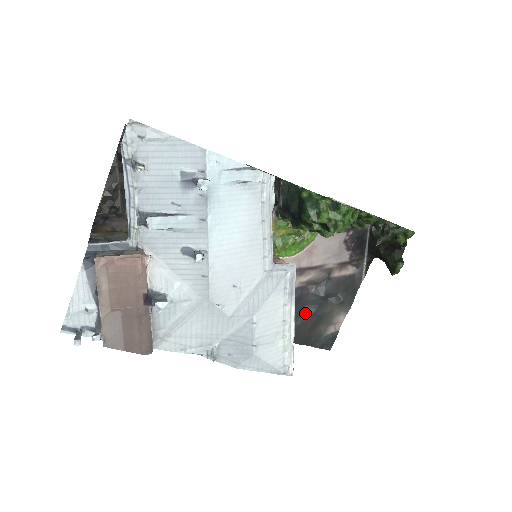
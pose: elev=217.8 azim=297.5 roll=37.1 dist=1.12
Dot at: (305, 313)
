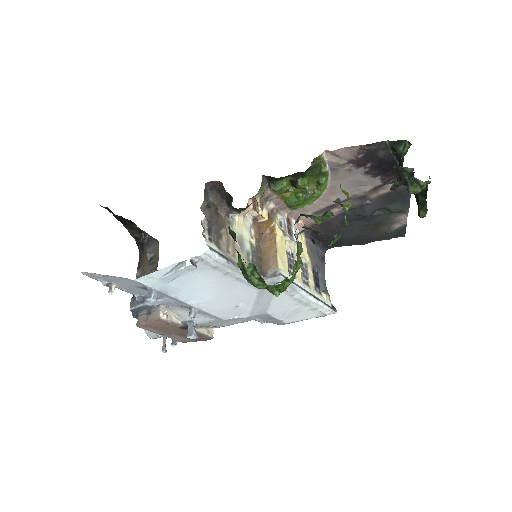
Dot at: (358, 226)
